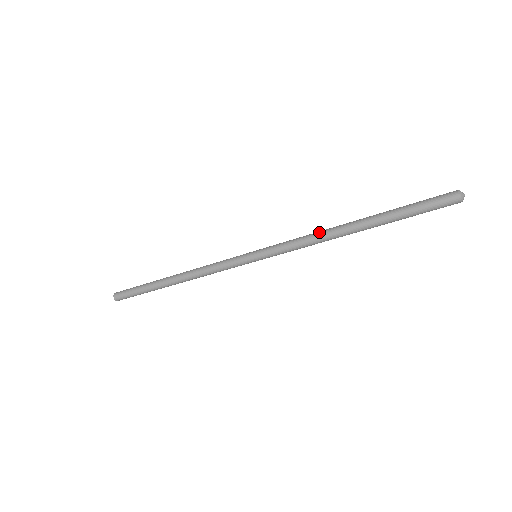
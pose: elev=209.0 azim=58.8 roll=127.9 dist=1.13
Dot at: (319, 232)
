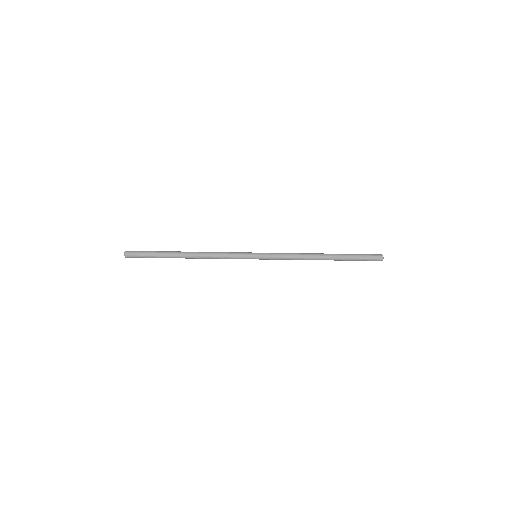
Dot at: (303, 256)
